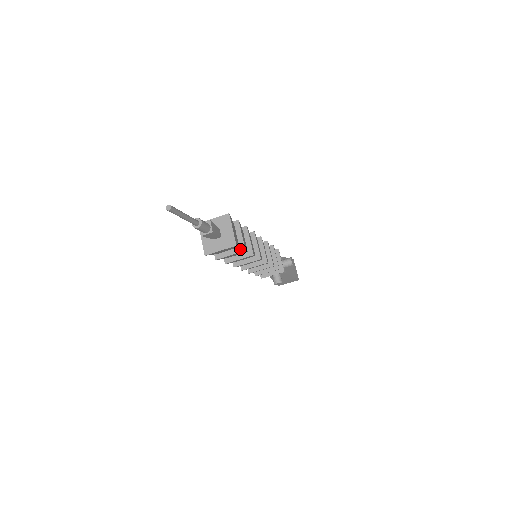
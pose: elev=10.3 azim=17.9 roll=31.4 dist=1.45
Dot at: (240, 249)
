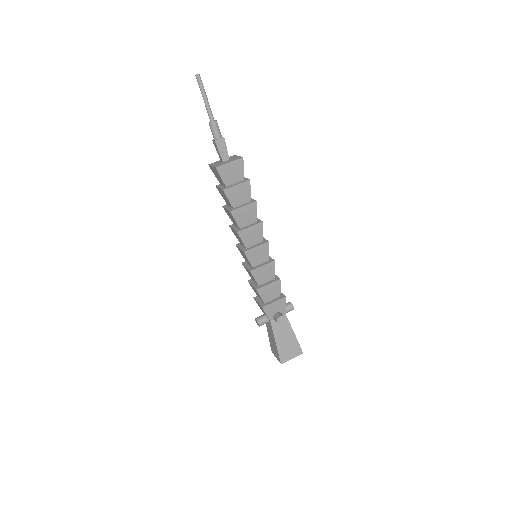
Dot at: (245, 180)
